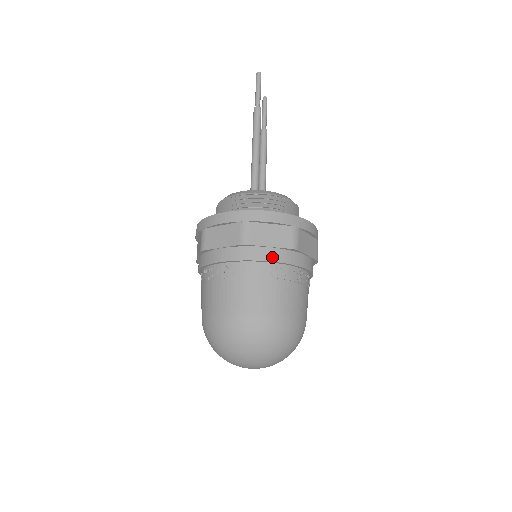
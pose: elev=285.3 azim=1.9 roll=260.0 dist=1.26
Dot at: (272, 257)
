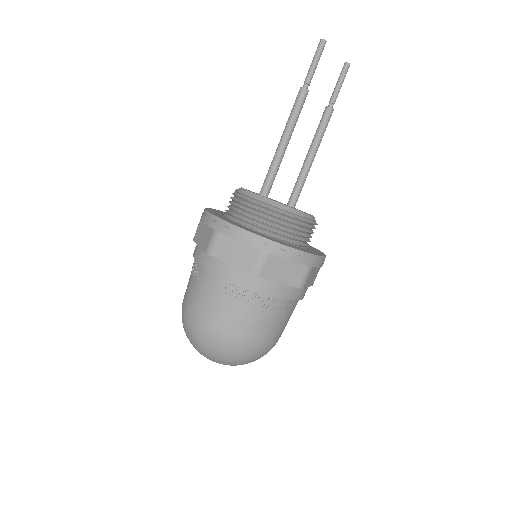
Dot at: (230, 275)
